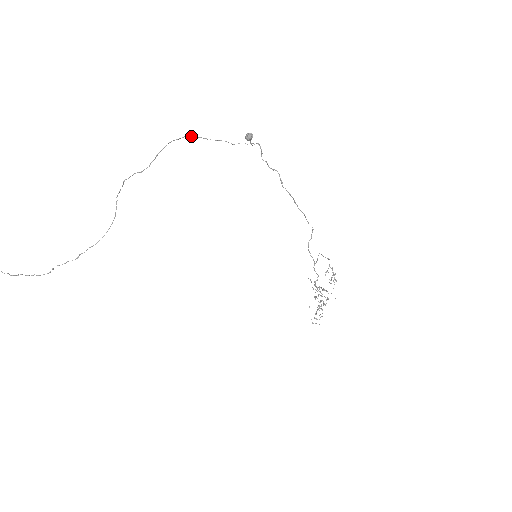
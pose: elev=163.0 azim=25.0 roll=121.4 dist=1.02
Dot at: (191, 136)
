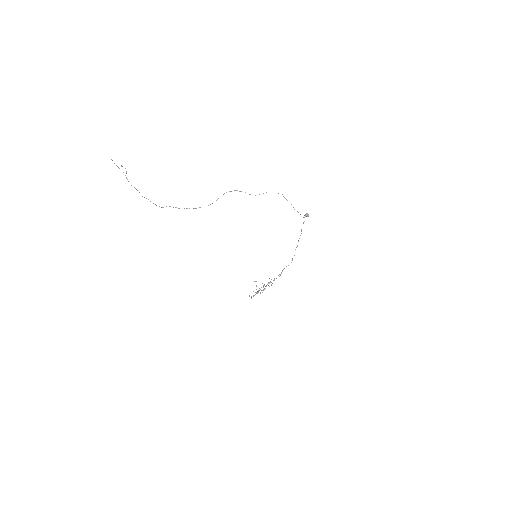
Dot at: (283, 196)
